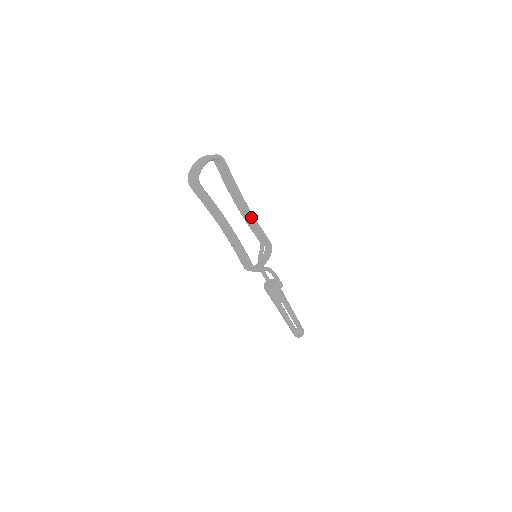
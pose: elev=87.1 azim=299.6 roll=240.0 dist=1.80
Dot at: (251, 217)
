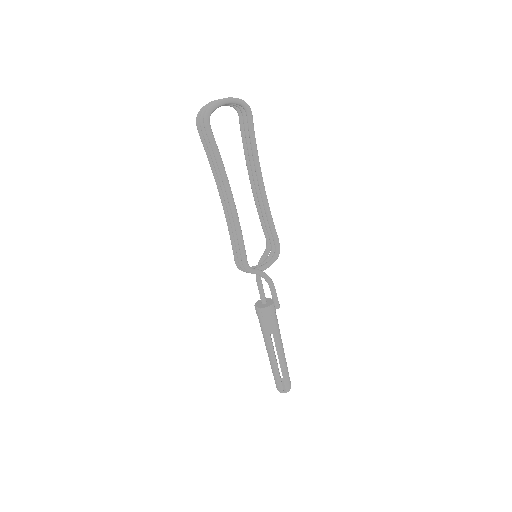
Dot at: (264, 200)
